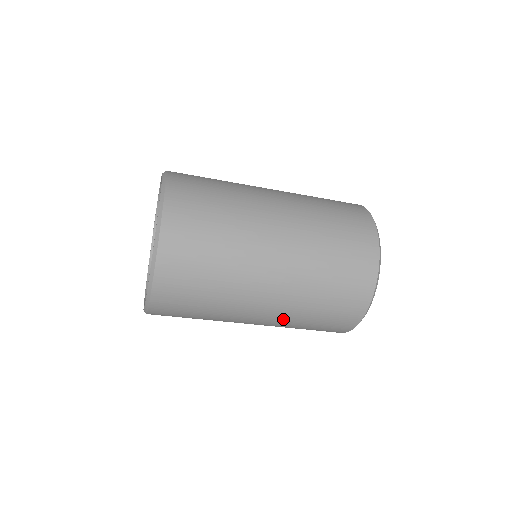
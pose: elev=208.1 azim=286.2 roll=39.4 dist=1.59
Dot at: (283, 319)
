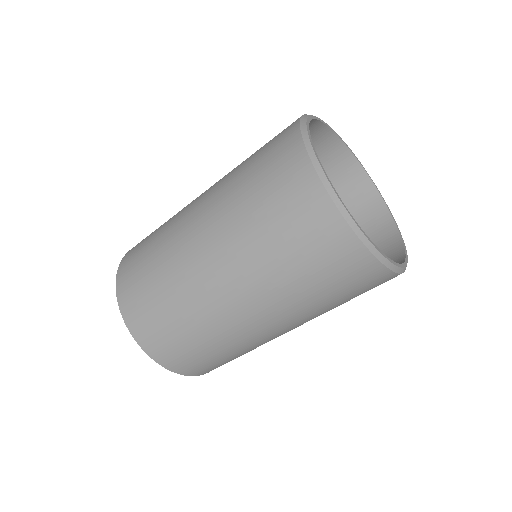
Dot at: occluded
